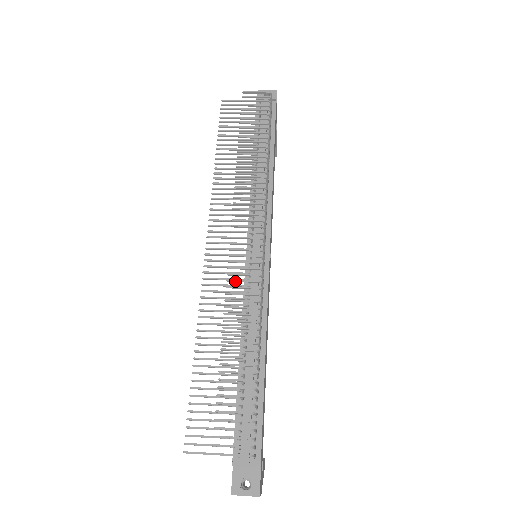
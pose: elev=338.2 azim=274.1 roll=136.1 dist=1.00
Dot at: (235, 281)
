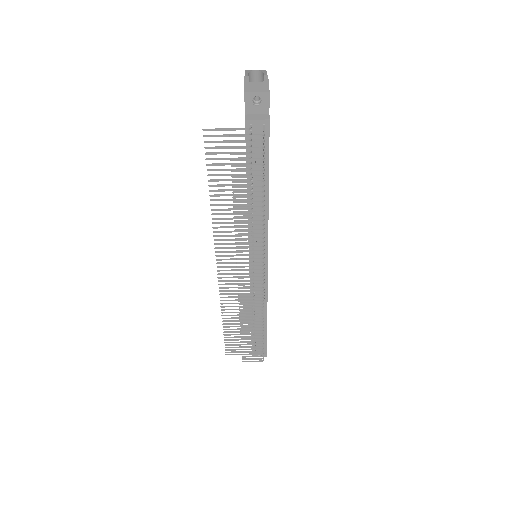
Dot at: occluded
